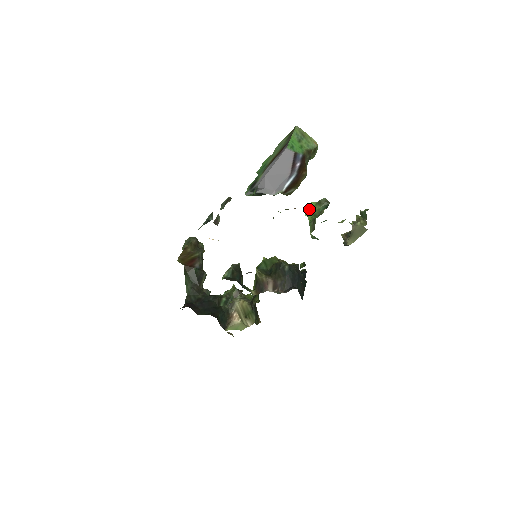
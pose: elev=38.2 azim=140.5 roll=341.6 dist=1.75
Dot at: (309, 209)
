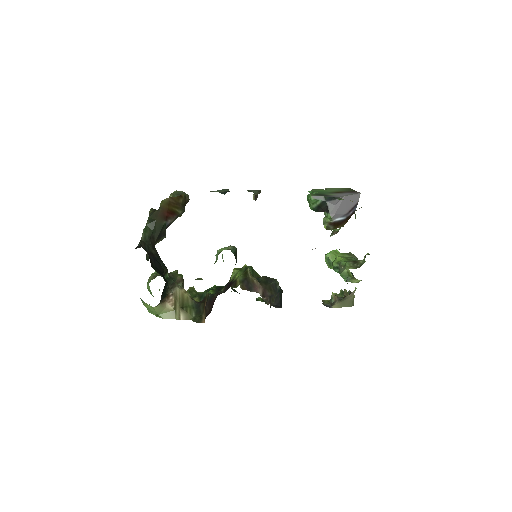
Dot at: (336, 252)
